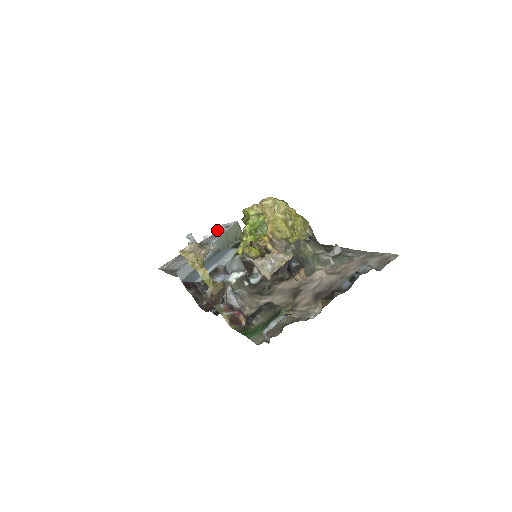
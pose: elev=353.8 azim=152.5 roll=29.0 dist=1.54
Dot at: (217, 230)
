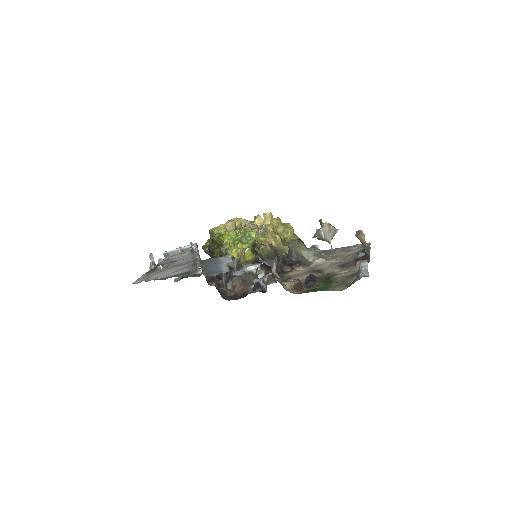
Dot at: (170, 254)
